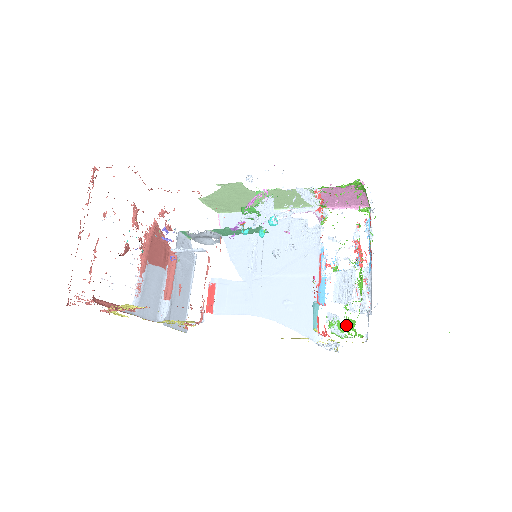
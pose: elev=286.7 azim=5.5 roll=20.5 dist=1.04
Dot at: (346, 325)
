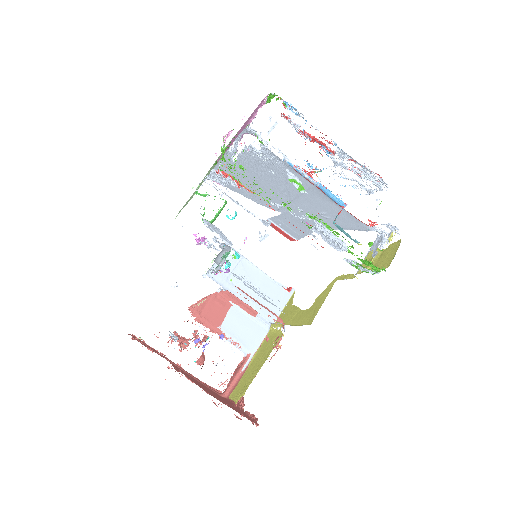
Dot at: occluded
